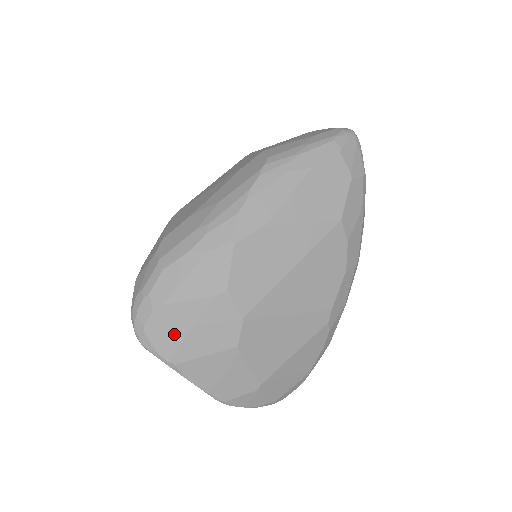
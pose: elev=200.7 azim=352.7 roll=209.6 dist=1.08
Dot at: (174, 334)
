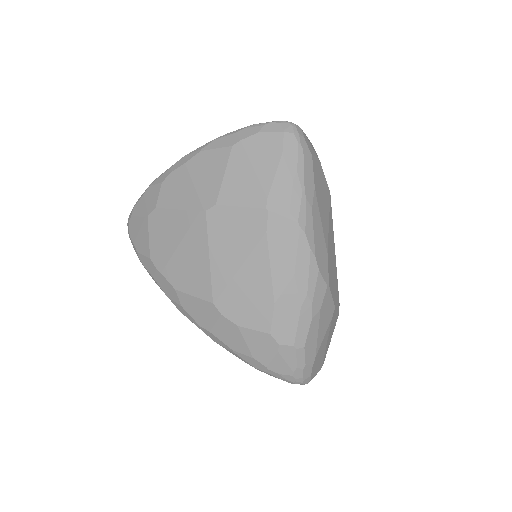
Dot at: (322, 357)
